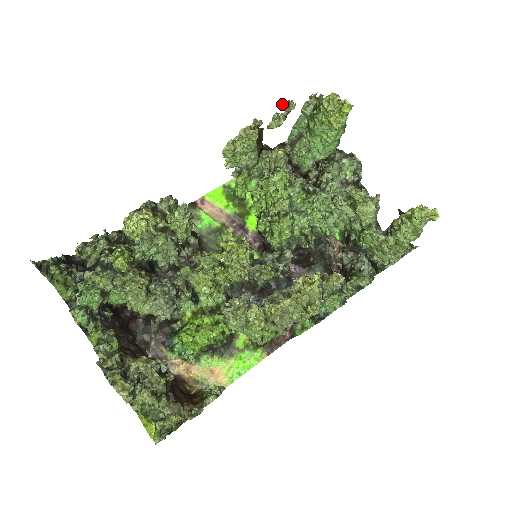
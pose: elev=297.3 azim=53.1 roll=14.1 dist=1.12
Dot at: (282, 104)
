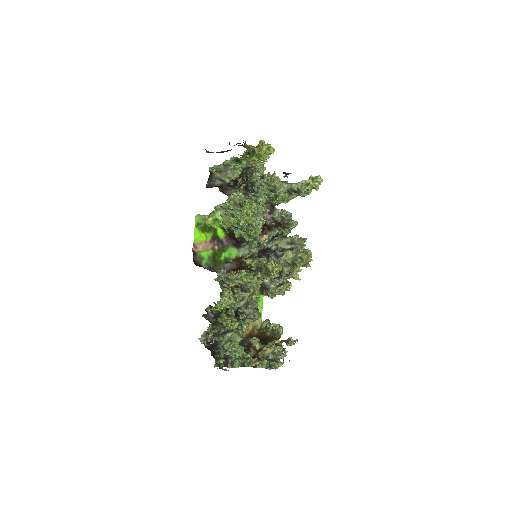
Dot at: (255, 177)
